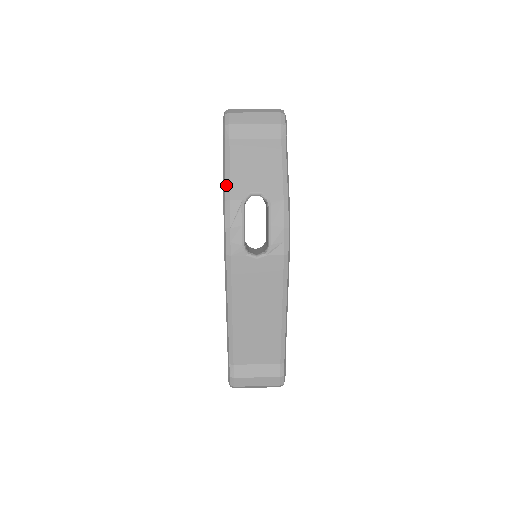
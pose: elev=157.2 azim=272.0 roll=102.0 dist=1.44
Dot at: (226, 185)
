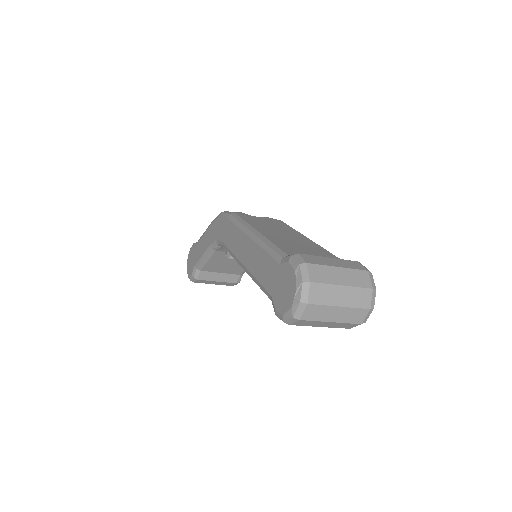
Dot at: occluded
